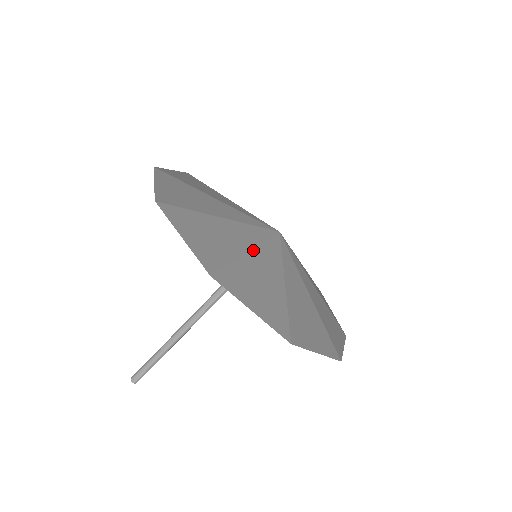
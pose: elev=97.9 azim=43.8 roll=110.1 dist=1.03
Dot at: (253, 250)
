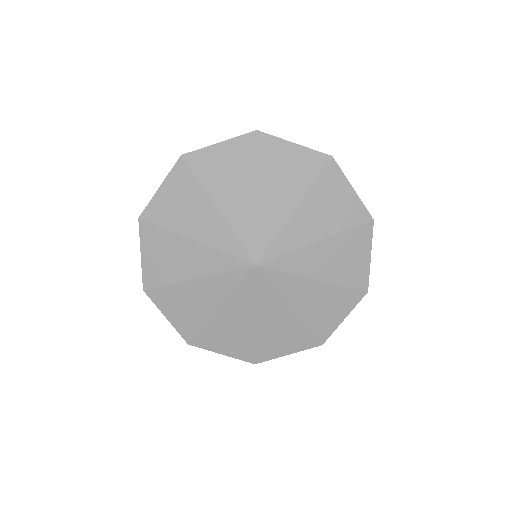
Dot at: (256, 315)
